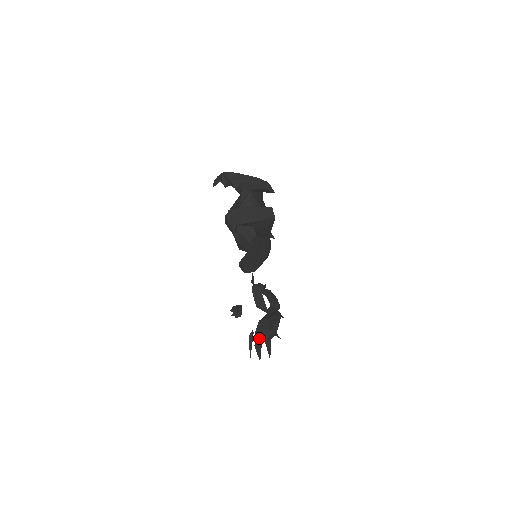
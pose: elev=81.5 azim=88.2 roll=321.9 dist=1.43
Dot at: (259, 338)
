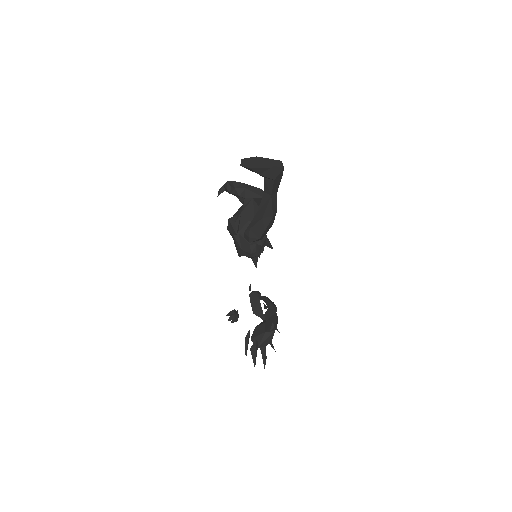
Dot at: (255, 340)
